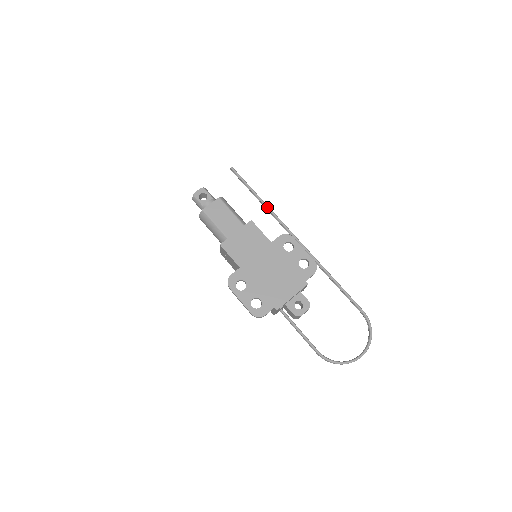
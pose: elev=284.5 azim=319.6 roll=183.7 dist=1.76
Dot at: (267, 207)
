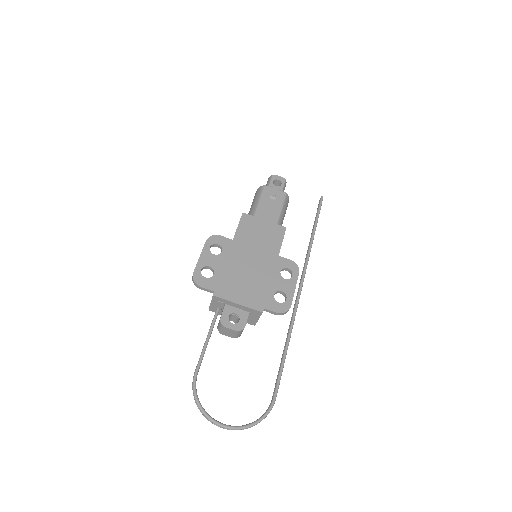
Dot at: (311, 243)
